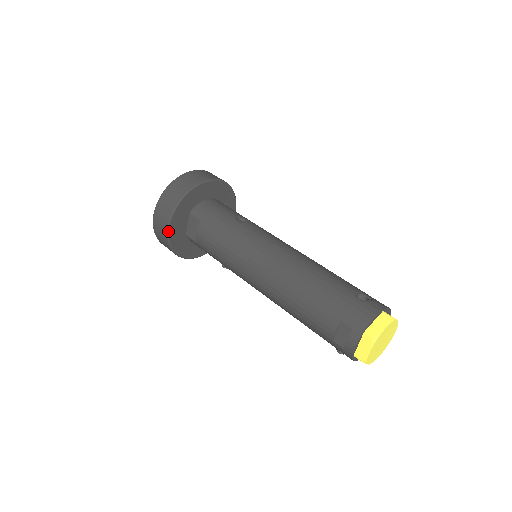
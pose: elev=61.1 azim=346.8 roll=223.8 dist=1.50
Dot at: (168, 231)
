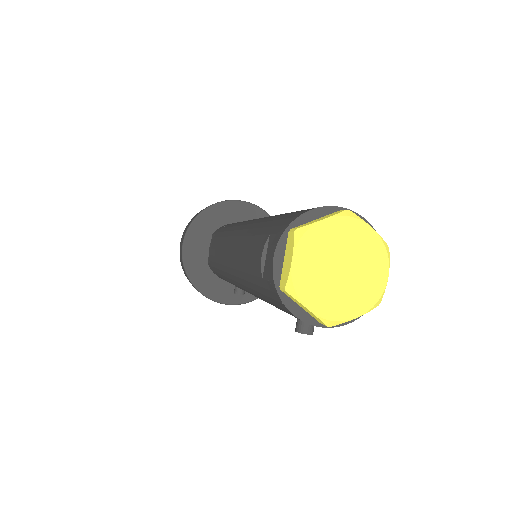
Dot at: (182, 248)
